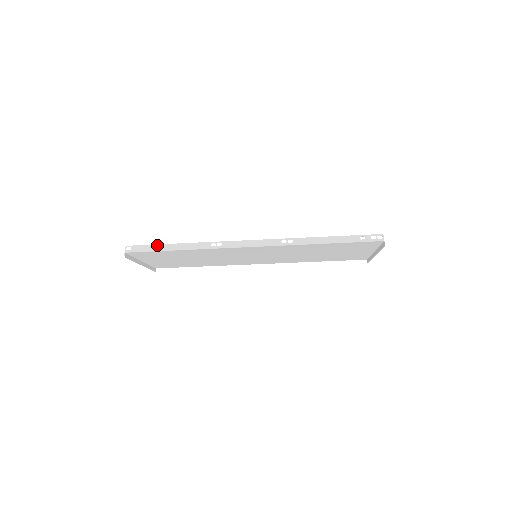
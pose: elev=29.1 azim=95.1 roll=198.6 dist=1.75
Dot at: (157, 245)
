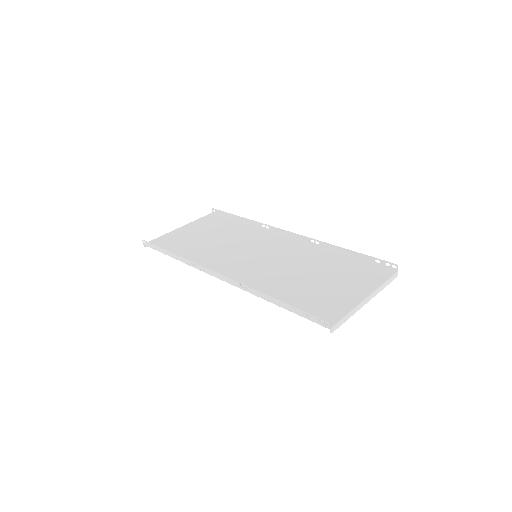
Dot at: (159, 247)
